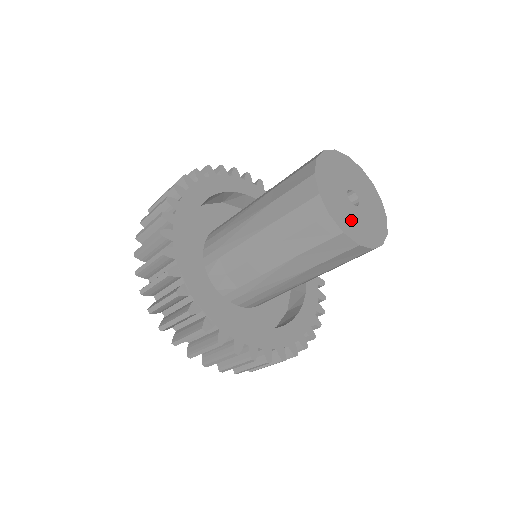
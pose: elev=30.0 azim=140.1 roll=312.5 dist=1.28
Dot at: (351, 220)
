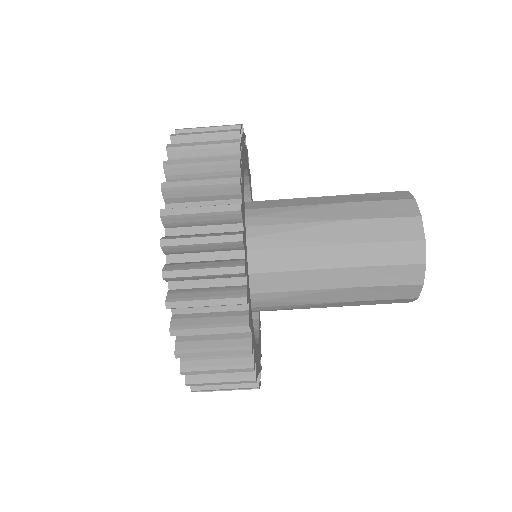
Dot at: occluded
